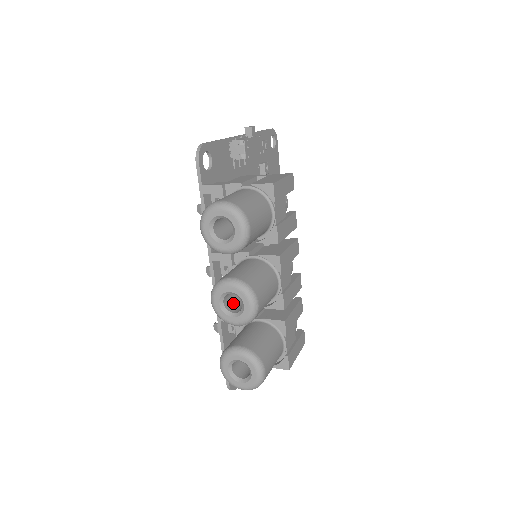
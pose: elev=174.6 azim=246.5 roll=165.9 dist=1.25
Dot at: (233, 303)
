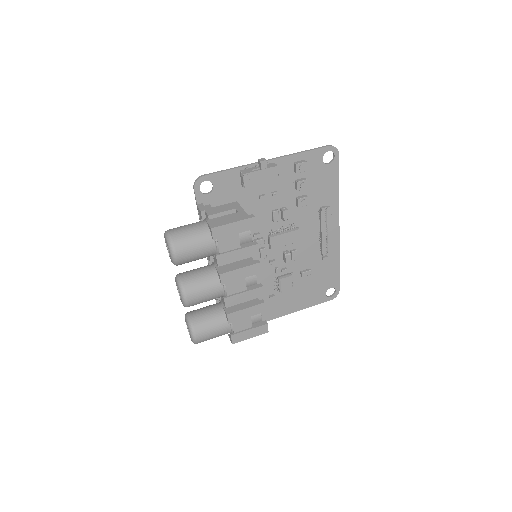
Dot at: occluded
